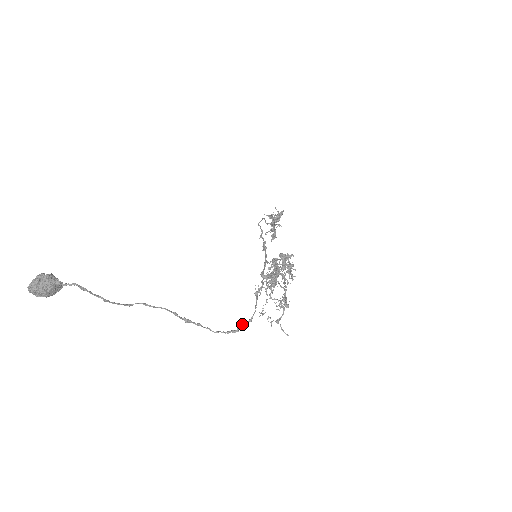
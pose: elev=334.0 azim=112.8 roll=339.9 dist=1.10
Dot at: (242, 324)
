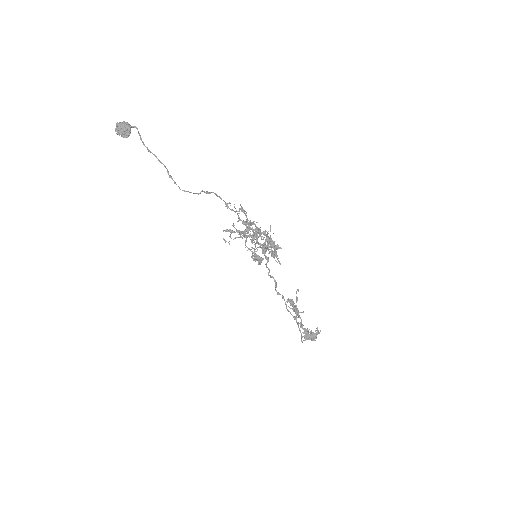
Dot at: (201, 191)
